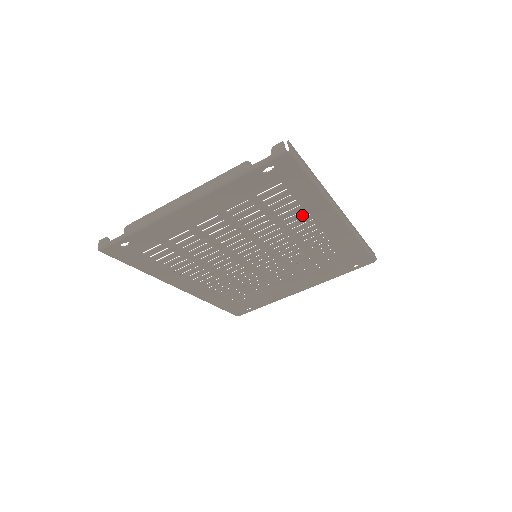
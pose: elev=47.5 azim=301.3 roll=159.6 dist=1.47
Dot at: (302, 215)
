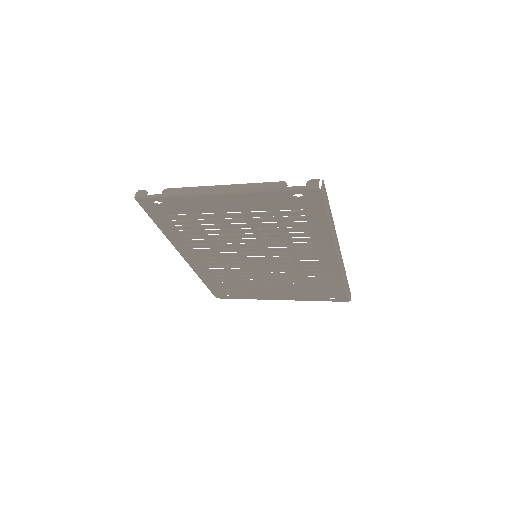
Dot at: (308, 240)
